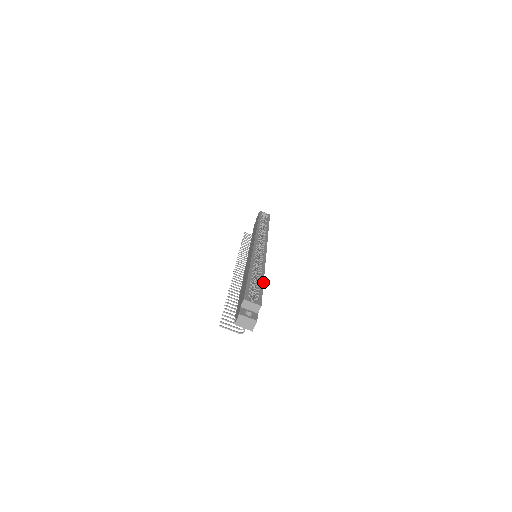
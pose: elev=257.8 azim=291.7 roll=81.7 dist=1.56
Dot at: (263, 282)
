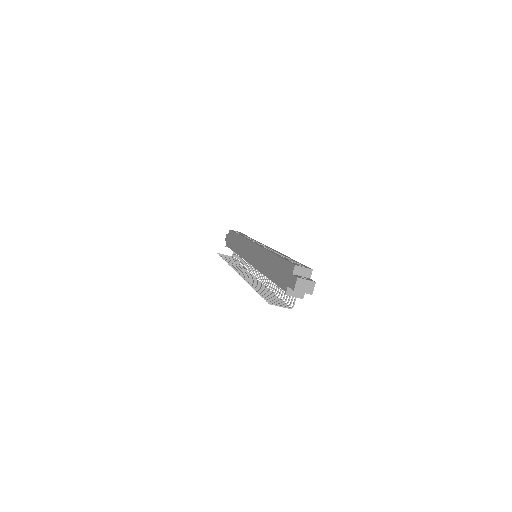
Dot at: occluded
